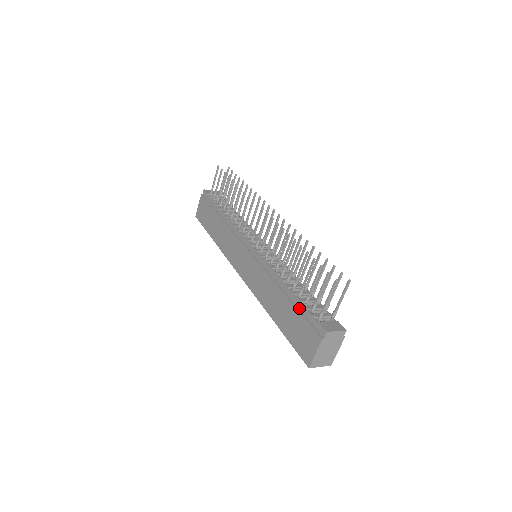
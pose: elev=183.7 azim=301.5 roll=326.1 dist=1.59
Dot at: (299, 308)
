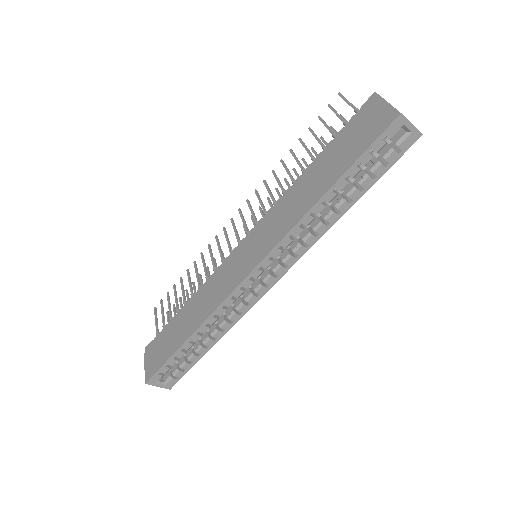
Dot at: (336, 142)
